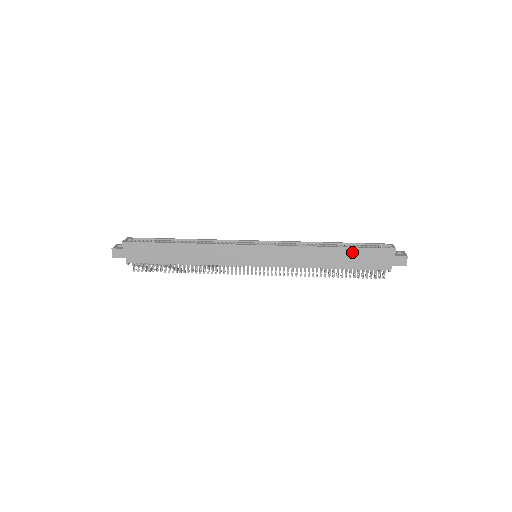
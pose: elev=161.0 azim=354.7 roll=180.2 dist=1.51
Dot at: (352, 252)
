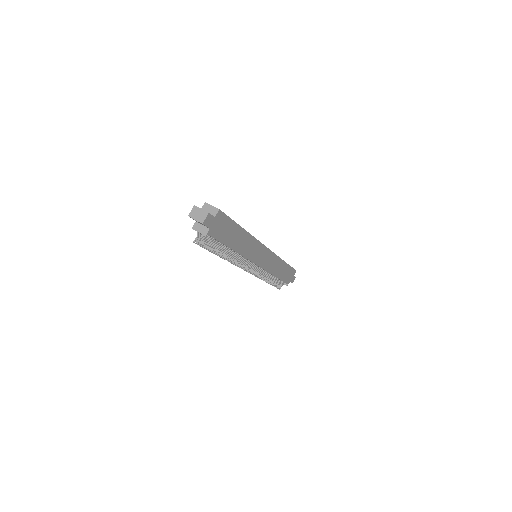
Dot at: (287, 268)
